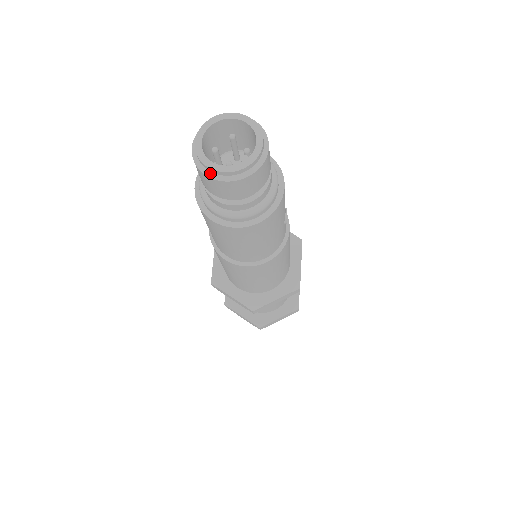
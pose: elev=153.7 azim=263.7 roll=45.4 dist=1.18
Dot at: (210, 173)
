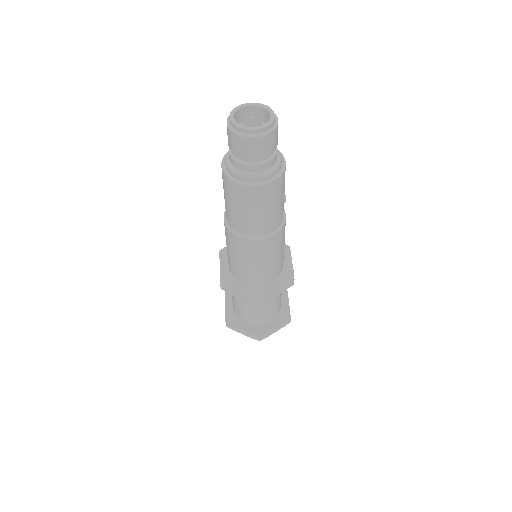
Dot at: (242, 134)
